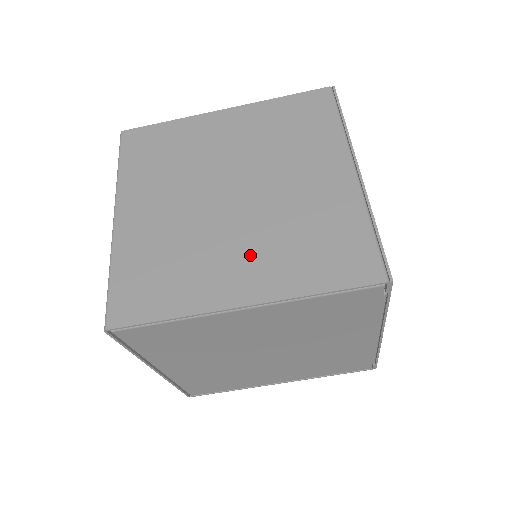
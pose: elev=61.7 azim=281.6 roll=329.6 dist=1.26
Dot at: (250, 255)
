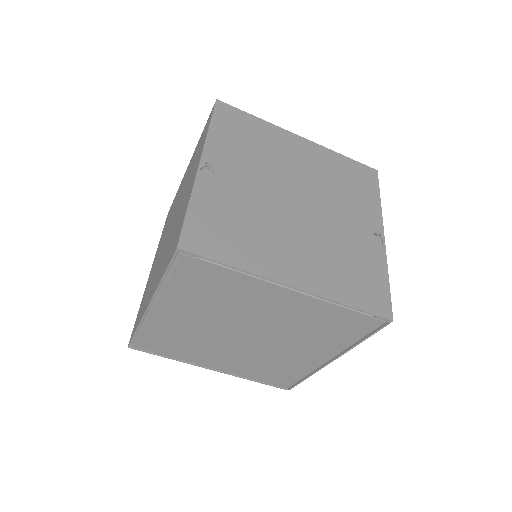
Dot at: (159, 268)
